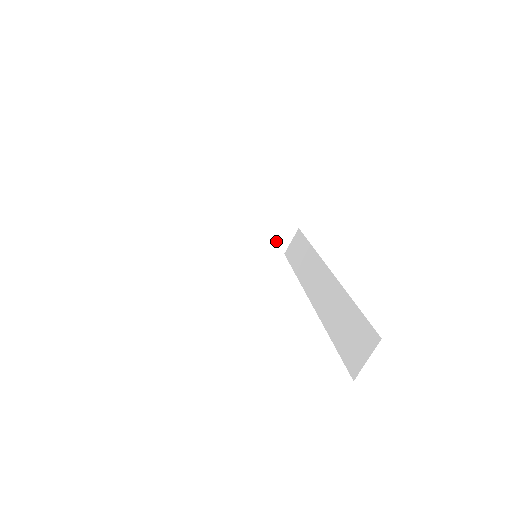
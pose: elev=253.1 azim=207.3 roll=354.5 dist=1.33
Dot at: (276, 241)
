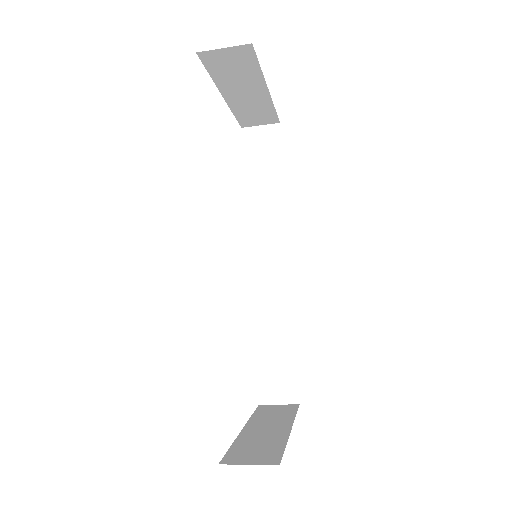
Dot at: (248, 119)
